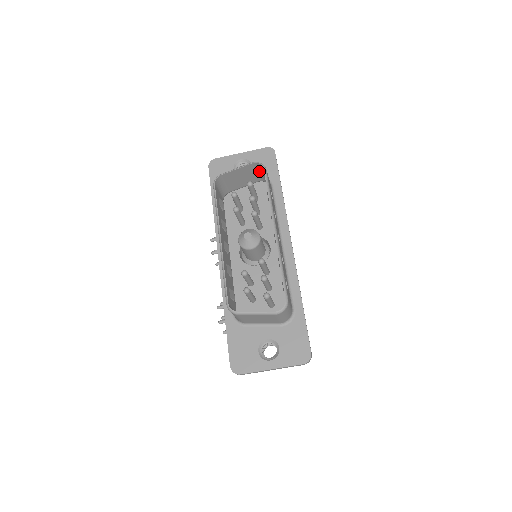
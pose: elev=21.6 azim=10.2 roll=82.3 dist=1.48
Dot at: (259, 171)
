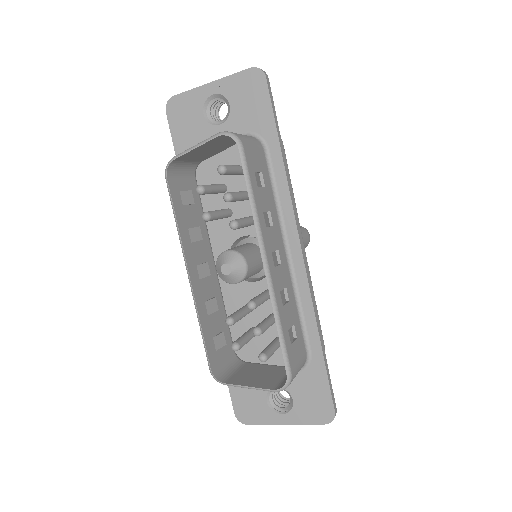
Dot at: occluded
